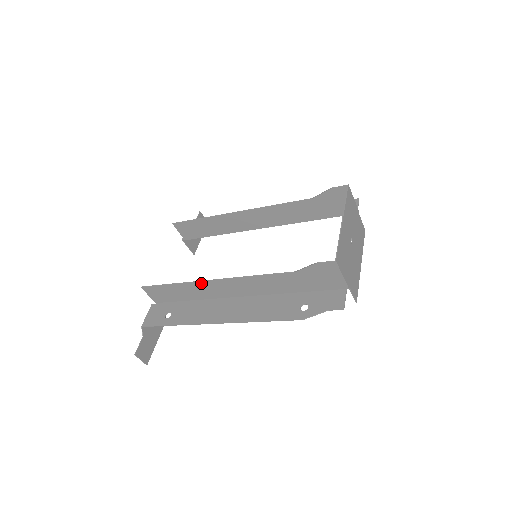
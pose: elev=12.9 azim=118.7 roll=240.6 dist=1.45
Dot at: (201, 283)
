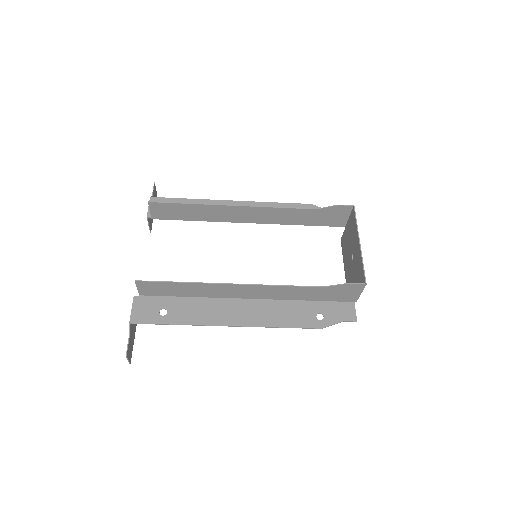
Dot at: (217, 285)
